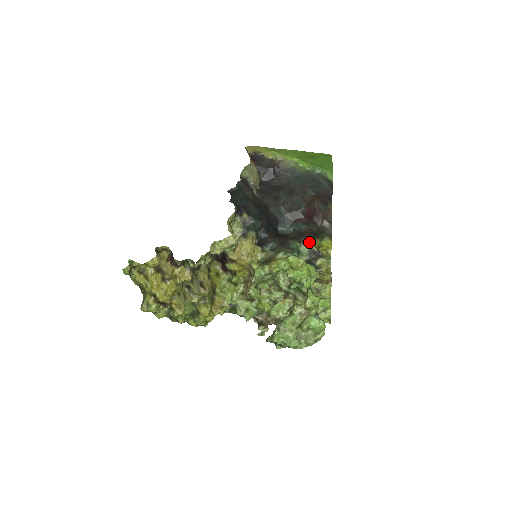
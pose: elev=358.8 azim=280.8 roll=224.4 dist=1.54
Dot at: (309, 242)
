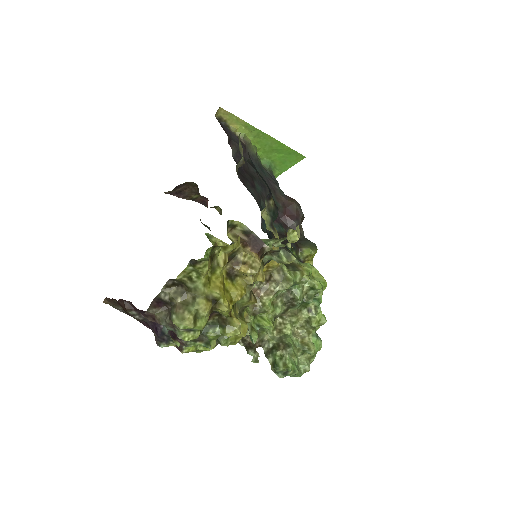
Dot at: (297, 249)
